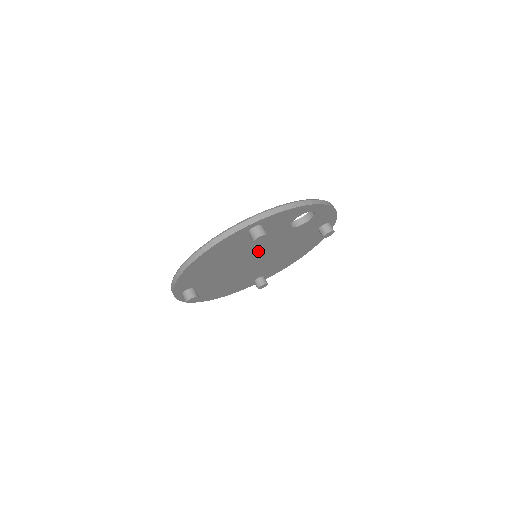
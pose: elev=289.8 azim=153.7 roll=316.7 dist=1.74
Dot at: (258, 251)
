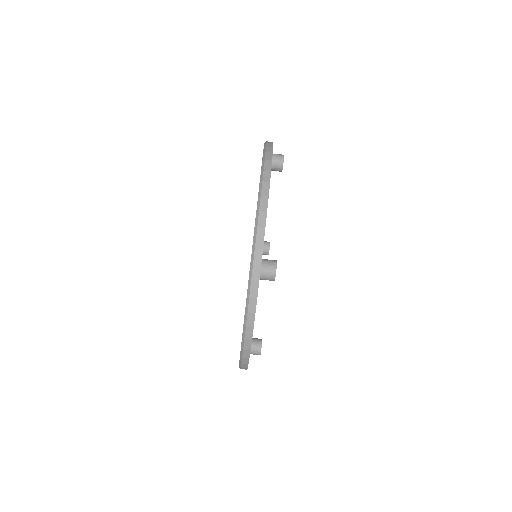
Dot at: occluded
